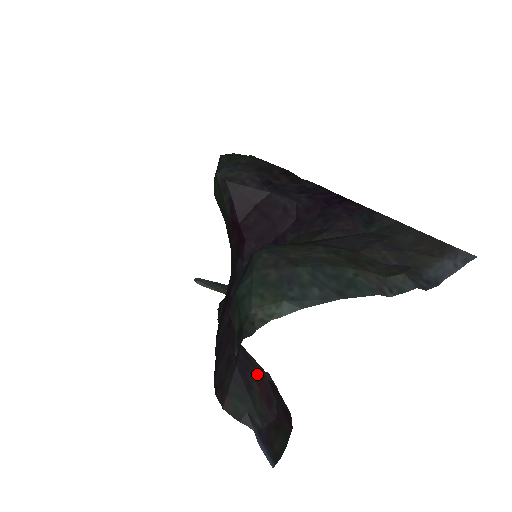
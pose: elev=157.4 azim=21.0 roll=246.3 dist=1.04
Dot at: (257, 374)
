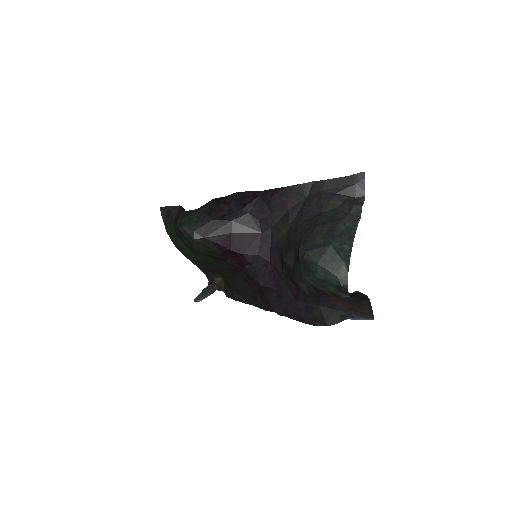
Dot at: (336, 298)
